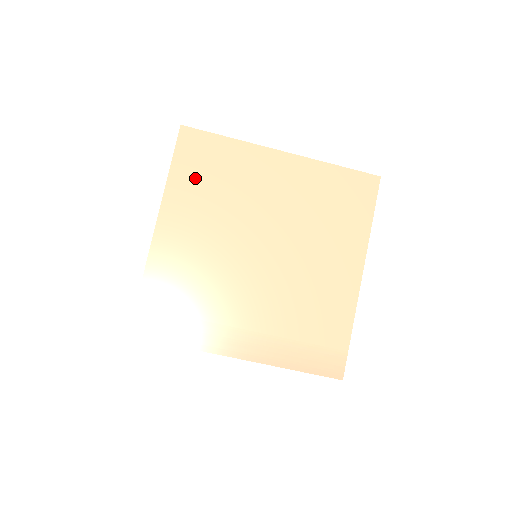
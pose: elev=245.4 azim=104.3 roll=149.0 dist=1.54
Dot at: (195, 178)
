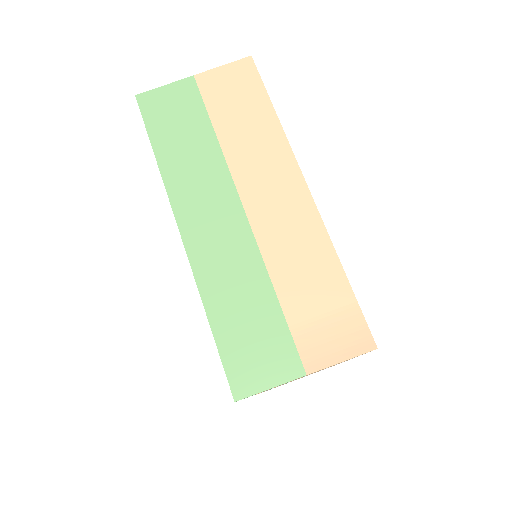
Dot at: occluded
